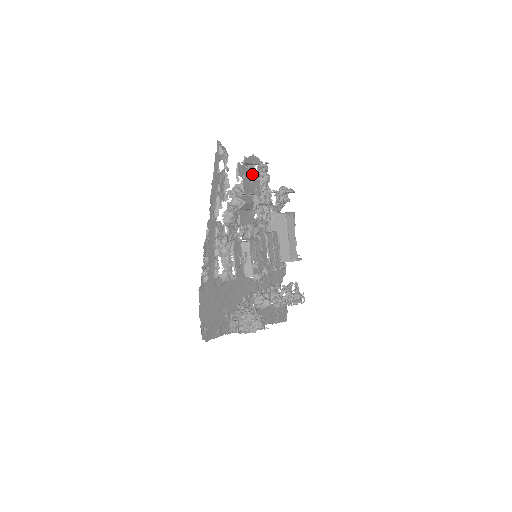
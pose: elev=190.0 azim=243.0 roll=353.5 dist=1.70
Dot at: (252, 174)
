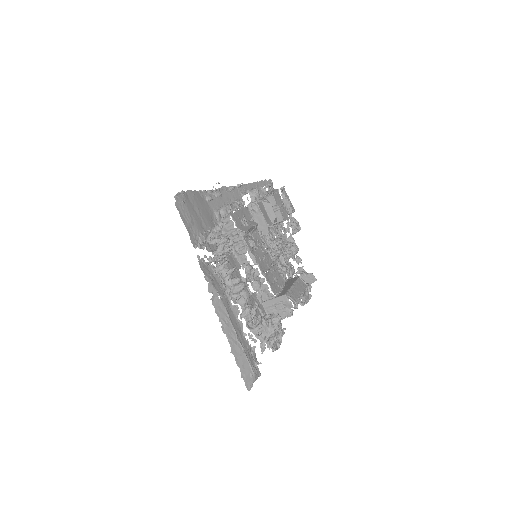
Dot at: (285, 211)
